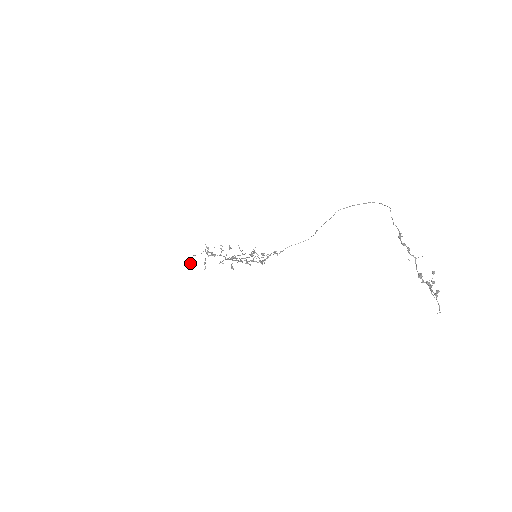
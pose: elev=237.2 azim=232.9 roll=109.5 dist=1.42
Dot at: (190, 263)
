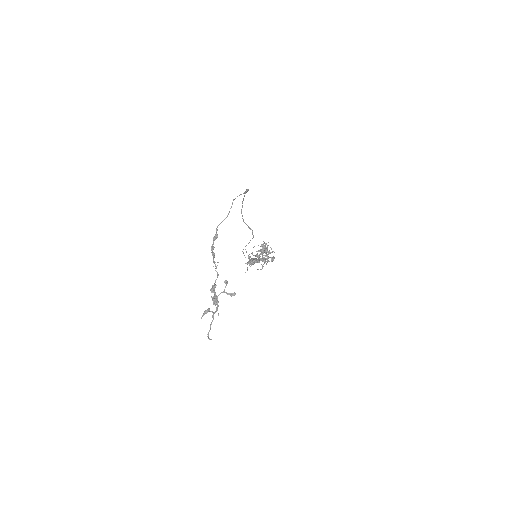
Dot at: occluded
